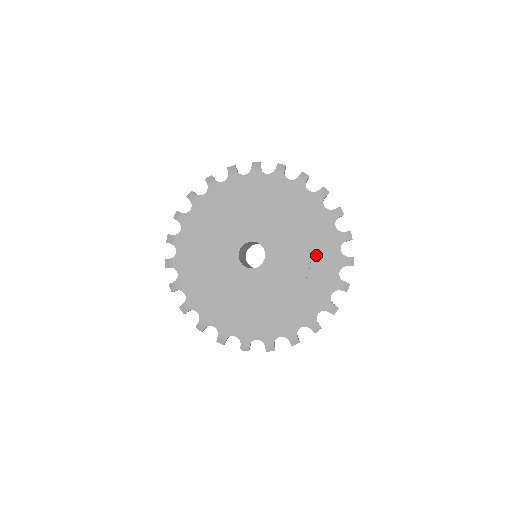
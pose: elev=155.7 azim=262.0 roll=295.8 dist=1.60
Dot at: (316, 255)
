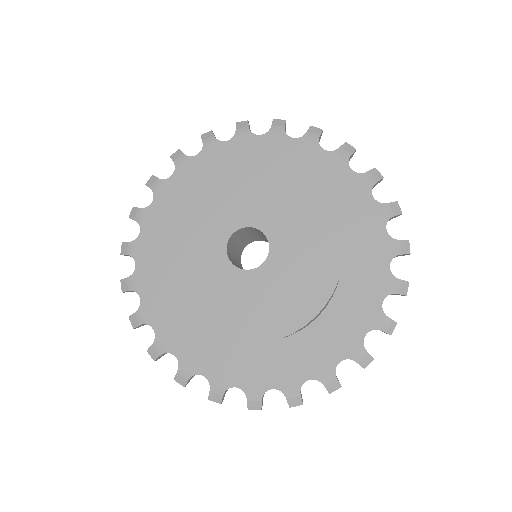
Dot at: (343, 294)
